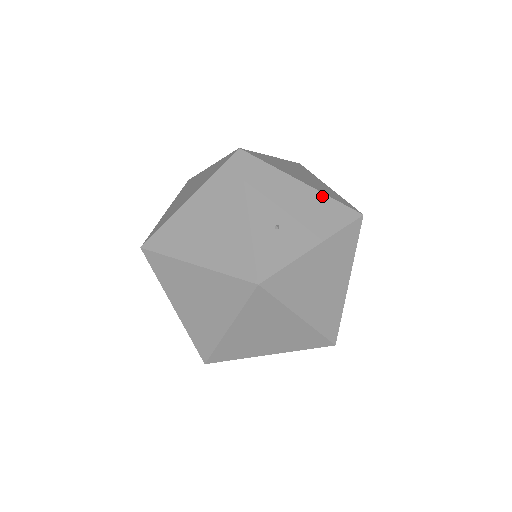
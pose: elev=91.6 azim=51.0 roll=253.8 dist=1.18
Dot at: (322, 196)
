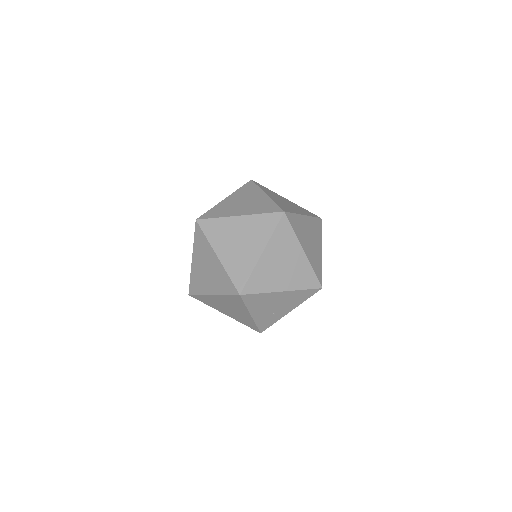
Dot at: occluded
